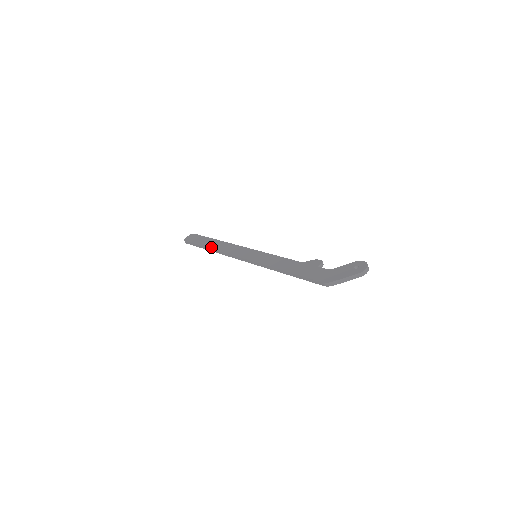
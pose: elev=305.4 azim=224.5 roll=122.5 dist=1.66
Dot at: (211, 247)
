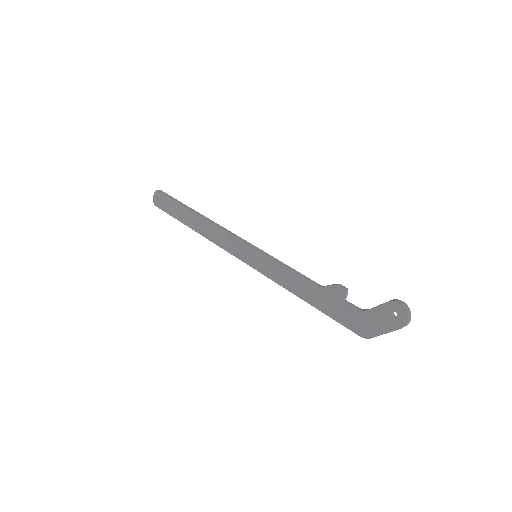
Dot at: (194, 229)
